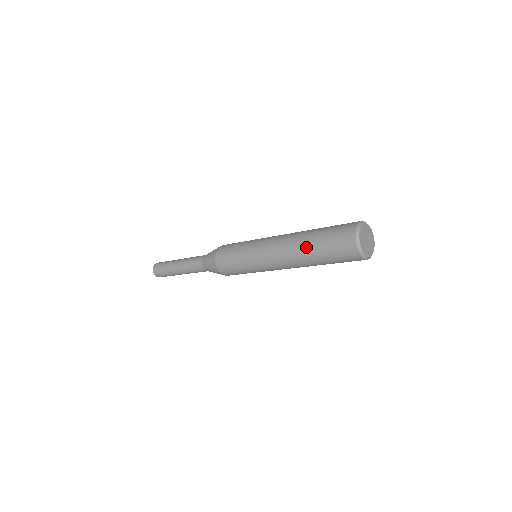
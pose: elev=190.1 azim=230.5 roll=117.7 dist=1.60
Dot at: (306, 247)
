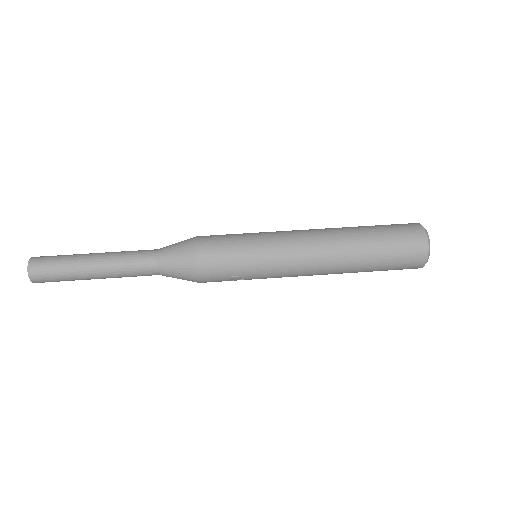
Dot at: occluded
